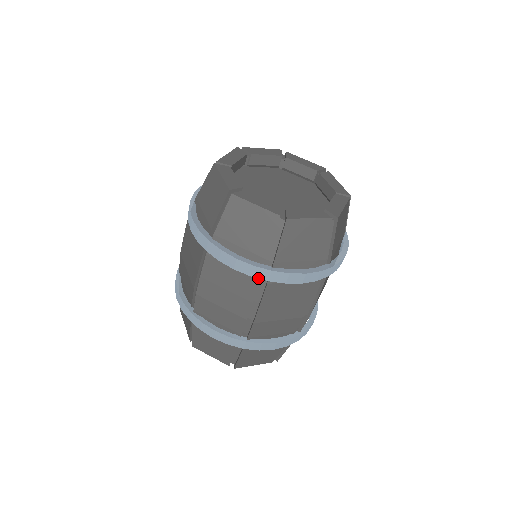
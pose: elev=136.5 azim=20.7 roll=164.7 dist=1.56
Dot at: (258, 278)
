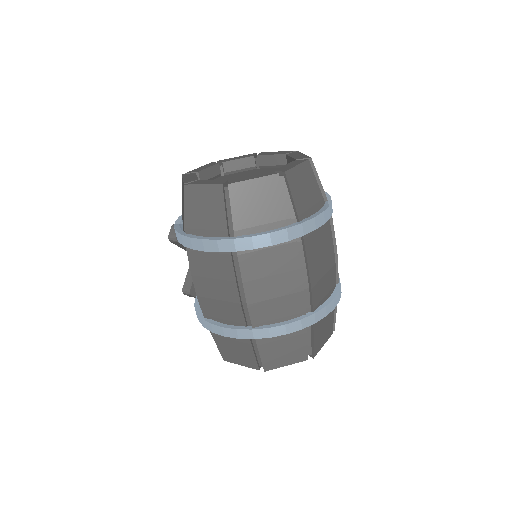
Dot at: (295, 239)
